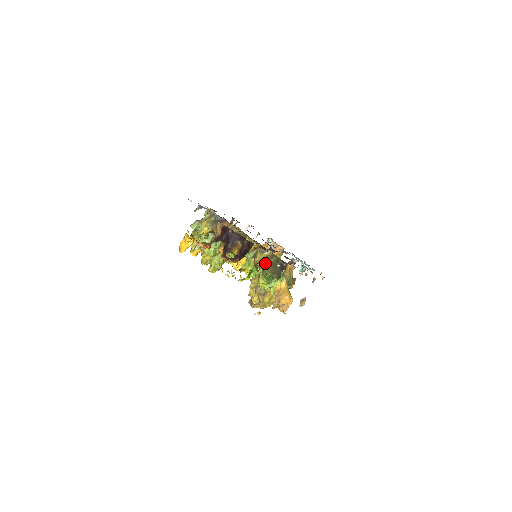
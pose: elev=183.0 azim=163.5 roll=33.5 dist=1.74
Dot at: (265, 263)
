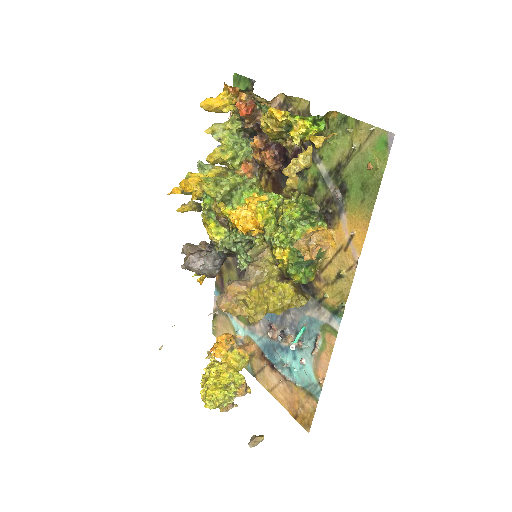
Dot at: occluded
